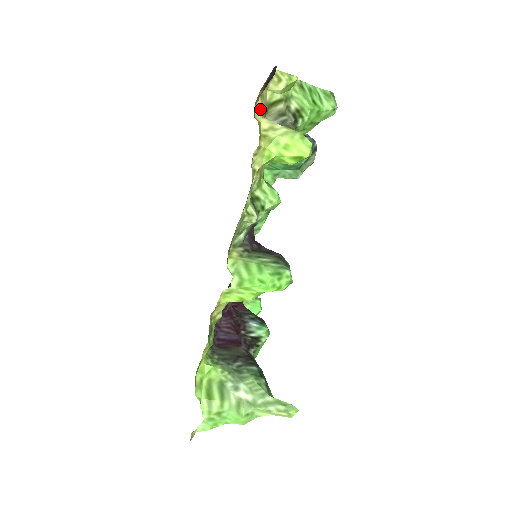
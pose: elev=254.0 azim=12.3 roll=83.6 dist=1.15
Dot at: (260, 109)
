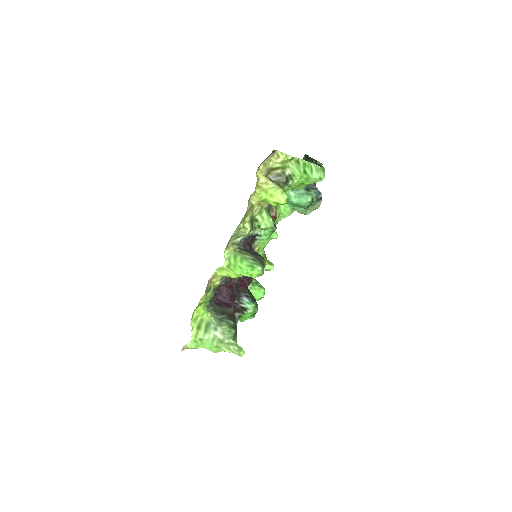
Dot at: (262, 171)
